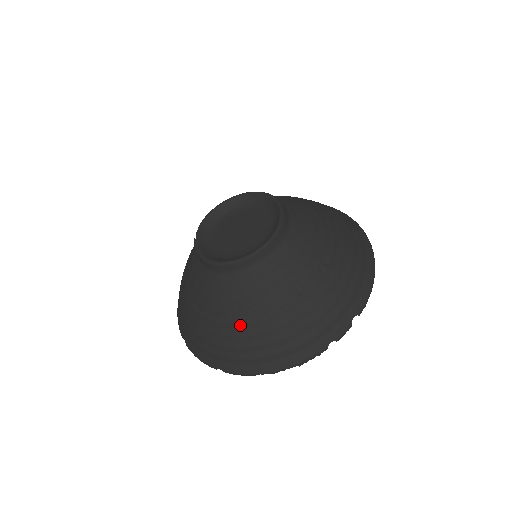
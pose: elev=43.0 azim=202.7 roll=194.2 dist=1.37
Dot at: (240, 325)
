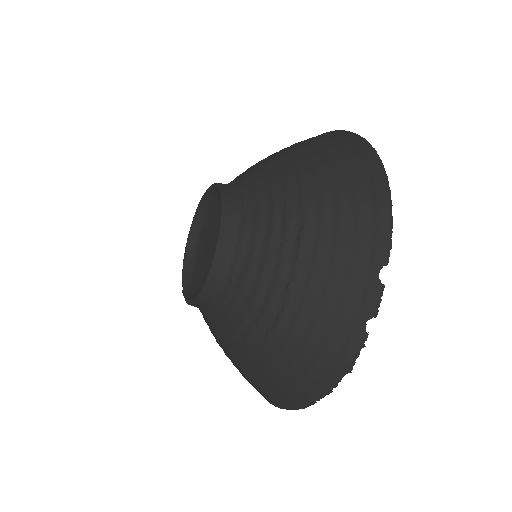
Dot at: (255, 357)
